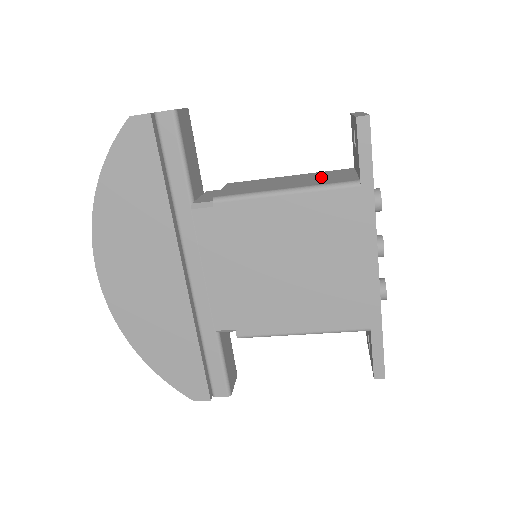
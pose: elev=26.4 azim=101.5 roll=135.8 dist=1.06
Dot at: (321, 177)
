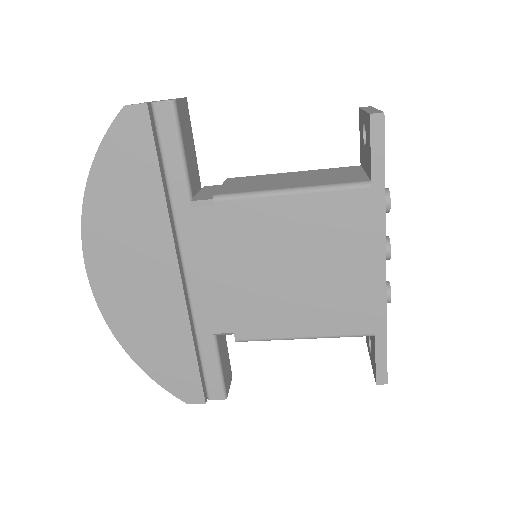
Dot at: (327, 175)
